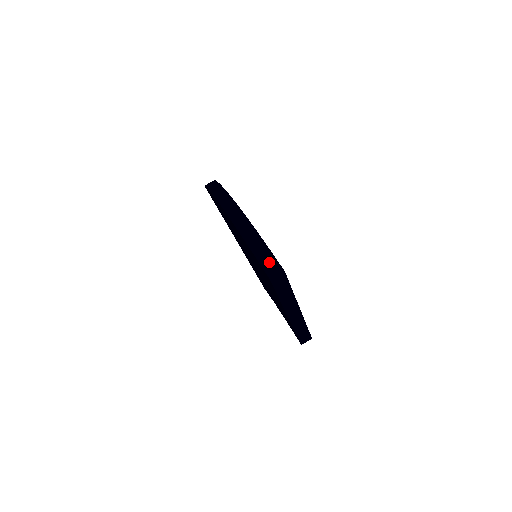
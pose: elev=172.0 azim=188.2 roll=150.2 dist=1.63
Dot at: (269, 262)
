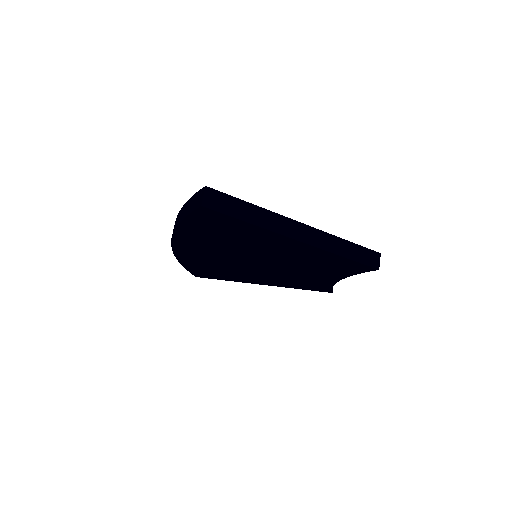
Dot at: (194, 201)
